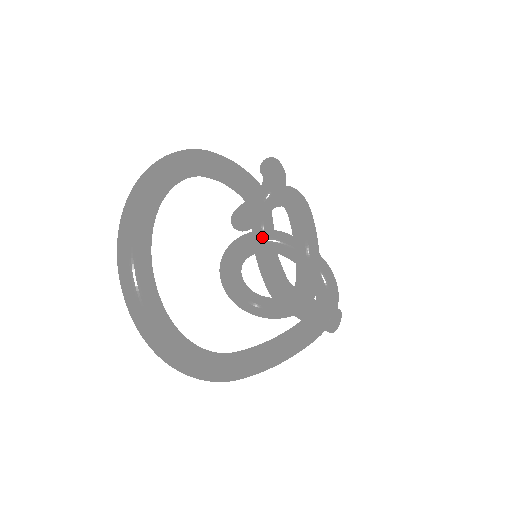
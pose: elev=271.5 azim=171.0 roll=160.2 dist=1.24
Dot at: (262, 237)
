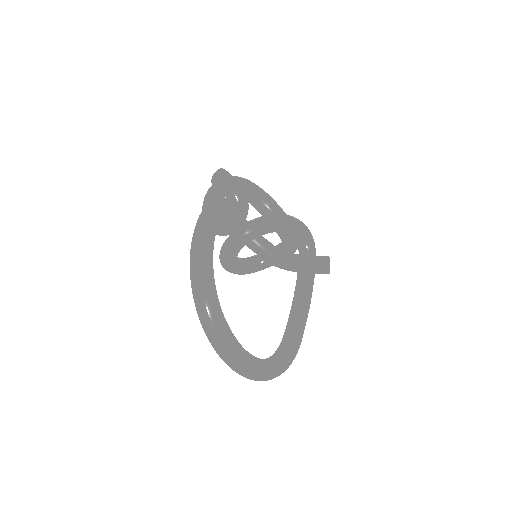
Dot at: (247, 236)
